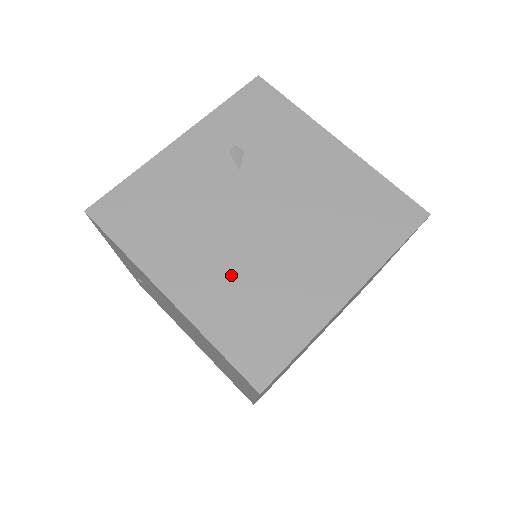
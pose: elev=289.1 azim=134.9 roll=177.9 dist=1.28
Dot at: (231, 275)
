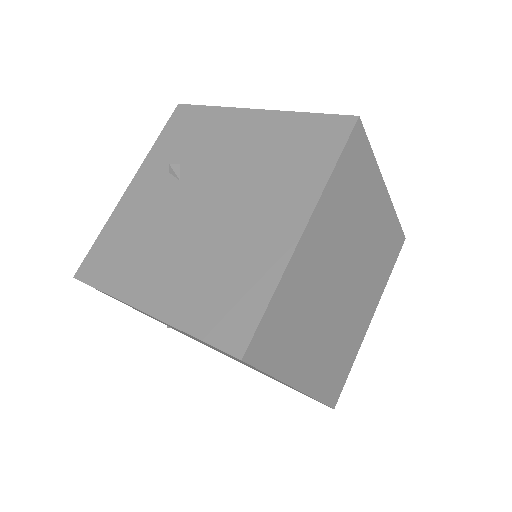
Dot at: (191, 267)
